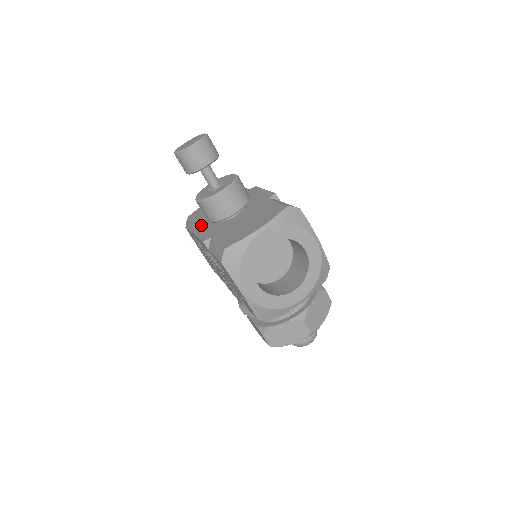
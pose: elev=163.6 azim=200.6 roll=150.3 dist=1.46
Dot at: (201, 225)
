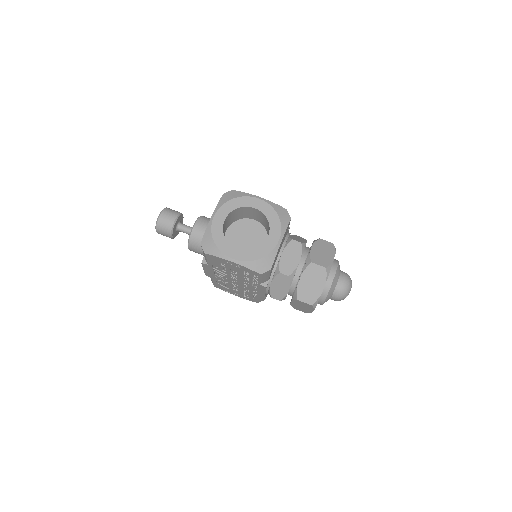
Dot at: occluded
